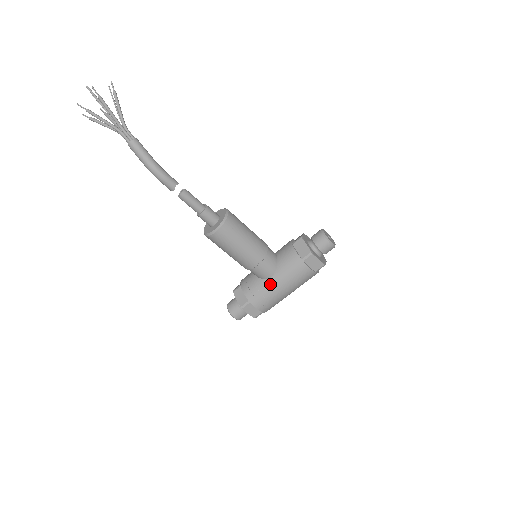
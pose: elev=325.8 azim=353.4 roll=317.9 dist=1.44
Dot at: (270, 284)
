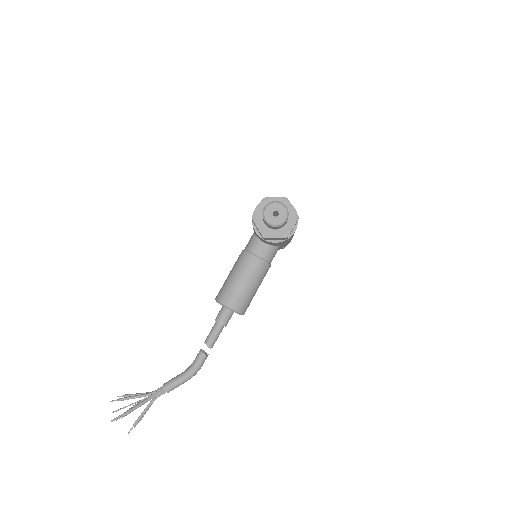
Dot at: (284, 245)
